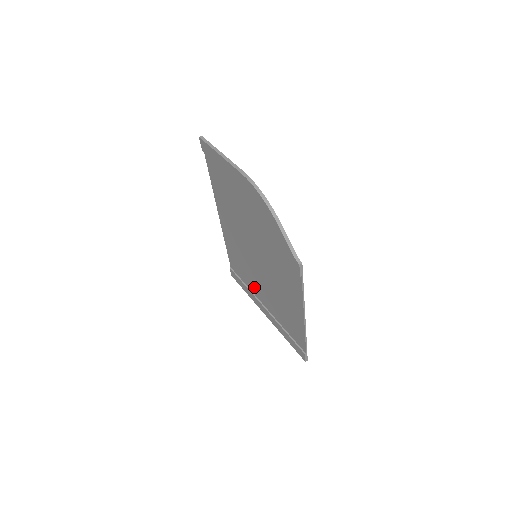
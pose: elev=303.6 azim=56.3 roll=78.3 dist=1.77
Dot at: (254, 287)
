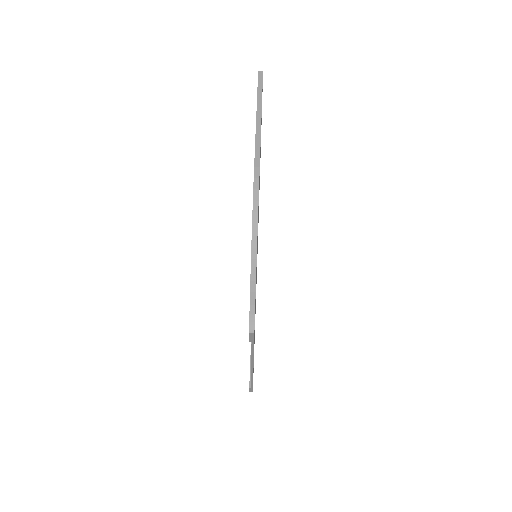
Dot at: occluded
